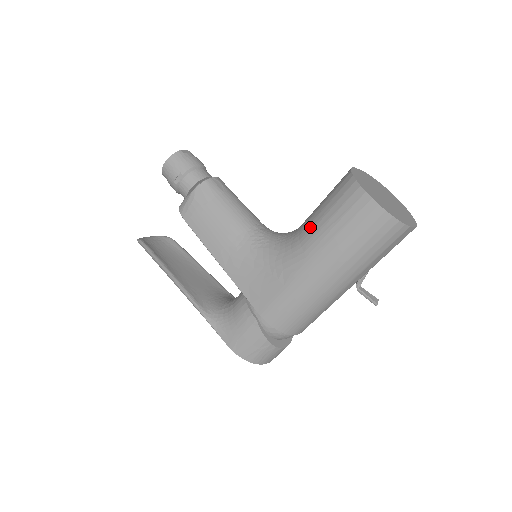
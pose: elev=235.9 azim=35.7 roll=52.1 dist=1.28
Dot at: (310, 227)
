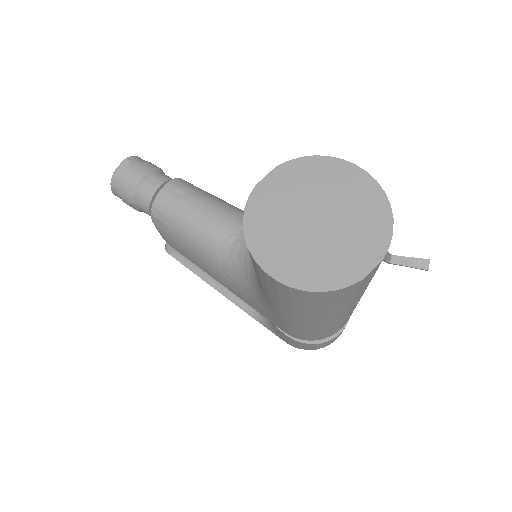
Dot at: occluded
